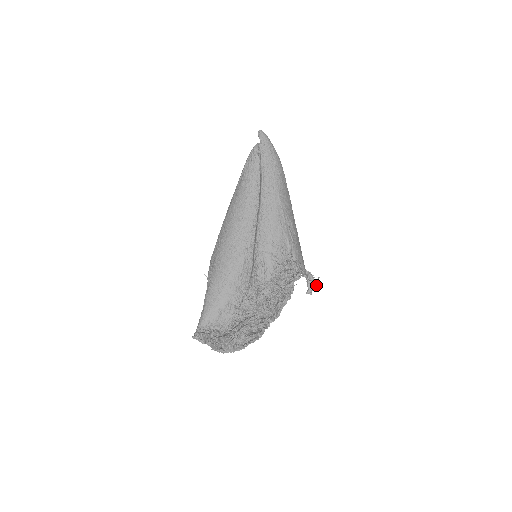
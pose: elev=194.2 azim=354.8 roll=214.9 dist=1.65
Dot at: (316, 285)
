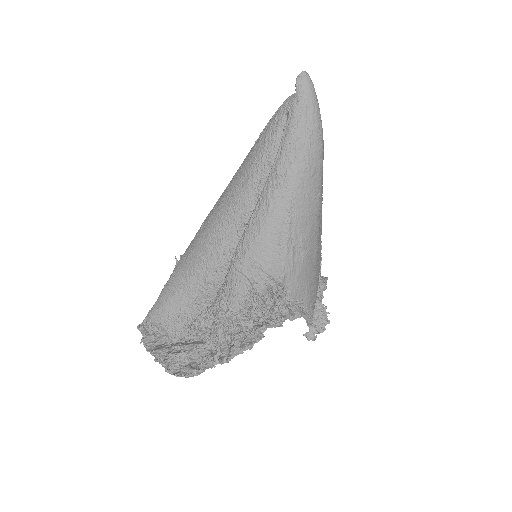
Dot at: (323, 330)
